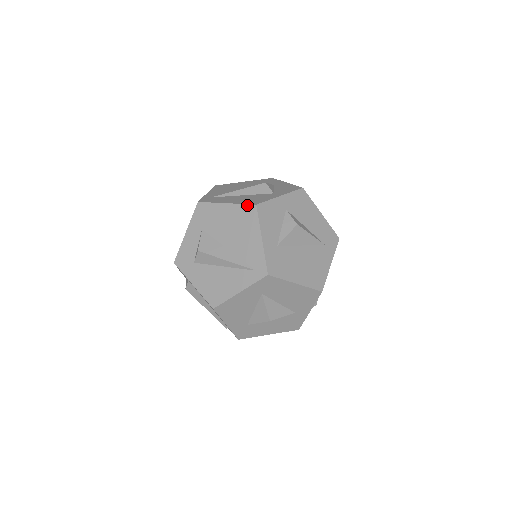
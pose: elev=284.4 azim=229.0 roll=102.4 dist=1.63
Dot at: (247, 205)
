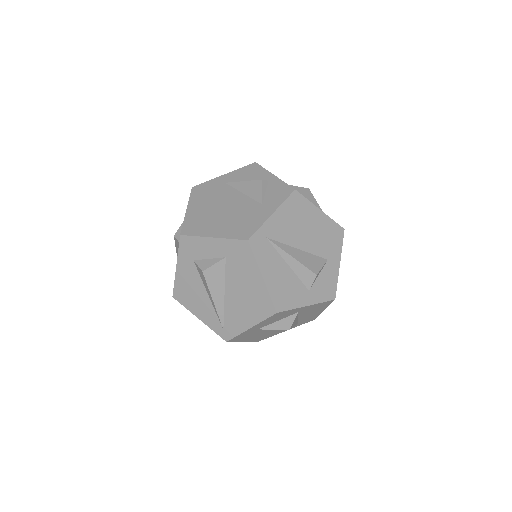
Dot at: (272, 303)
